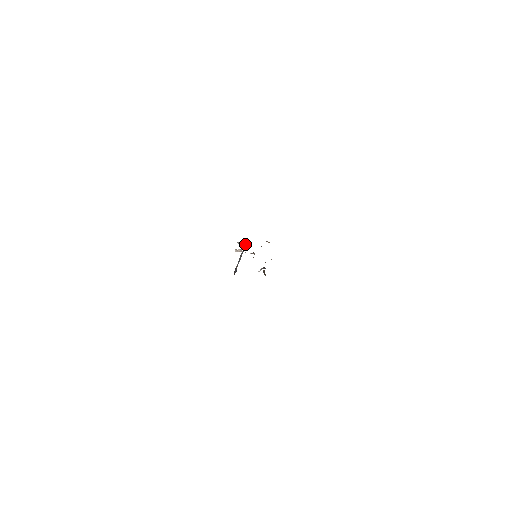
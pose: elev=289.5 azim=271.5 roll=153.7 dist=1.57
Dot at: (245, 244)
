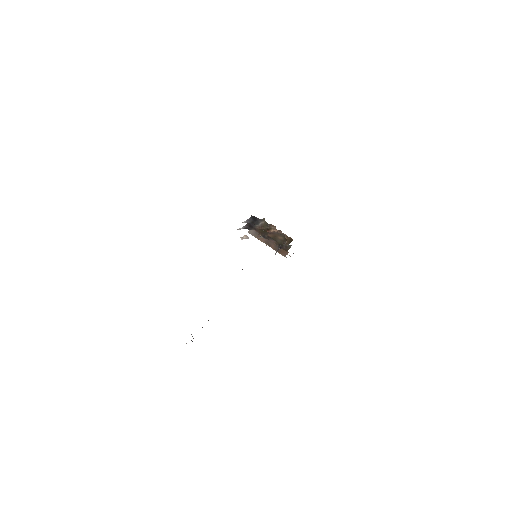
Dot at: (250, 225)
